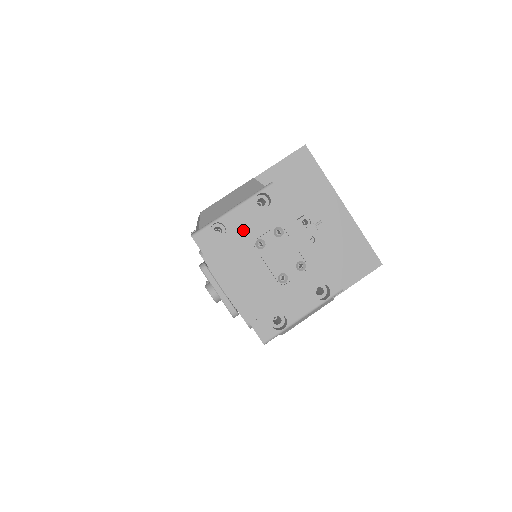
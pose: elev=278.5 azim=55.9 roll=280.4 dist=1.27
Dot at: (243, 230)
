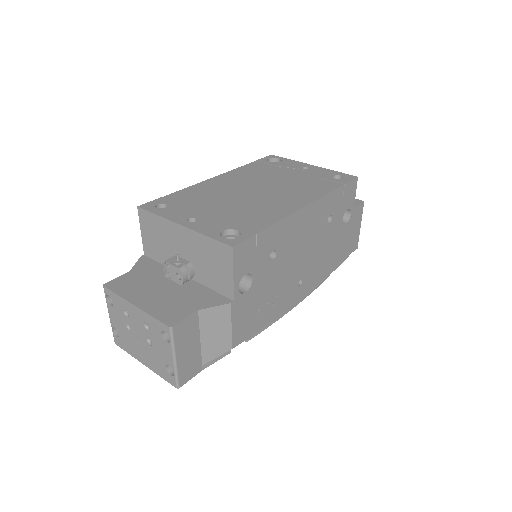
Dot at: (119, 324)
